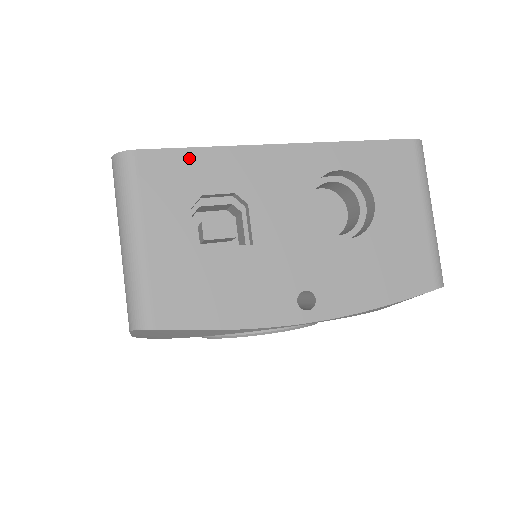
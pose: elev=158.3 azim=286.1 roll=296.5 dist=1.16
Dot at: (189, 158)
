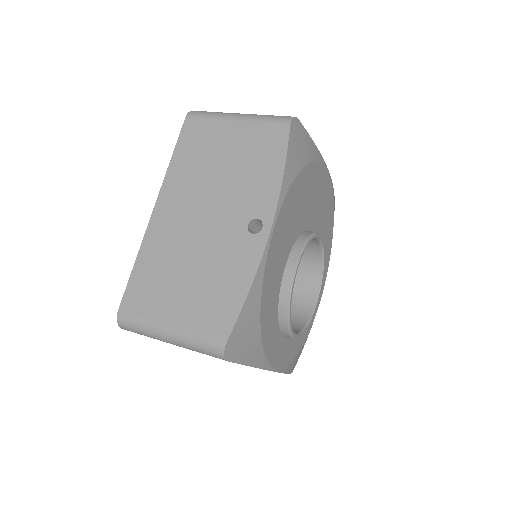
Dot at: occluded
